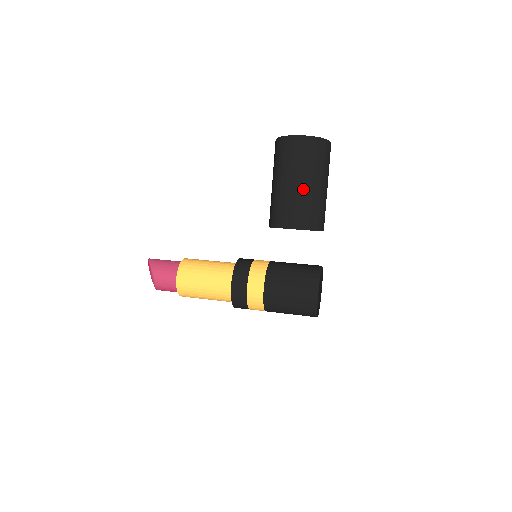
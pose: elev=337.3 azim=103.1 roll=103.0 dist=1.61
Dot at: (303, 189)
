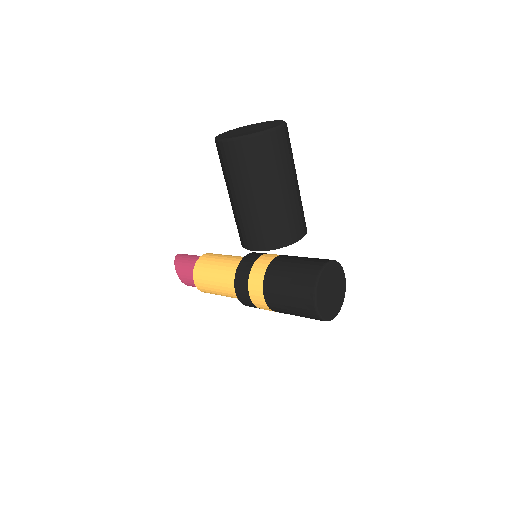
Dot at: (251, 205)
